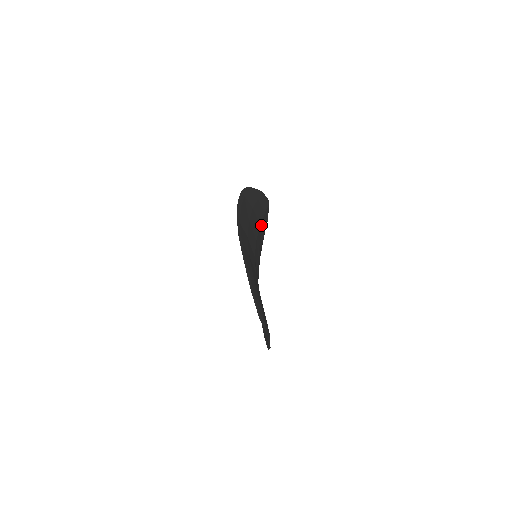
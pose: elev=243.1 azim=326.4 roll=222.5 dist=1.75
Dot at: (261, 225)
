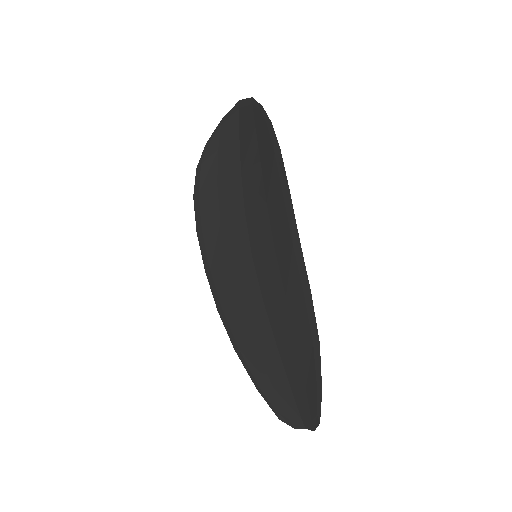
Dot at: (239, 166)
